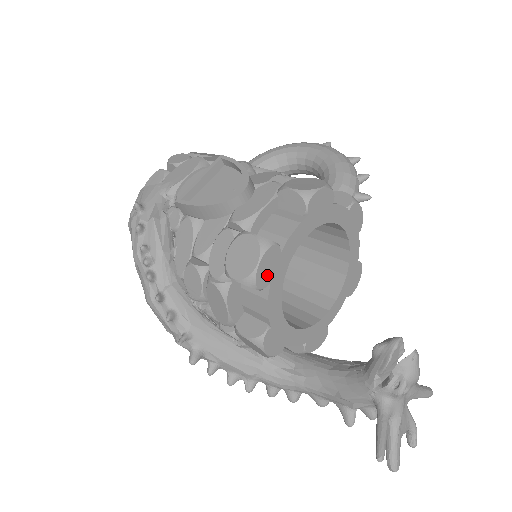
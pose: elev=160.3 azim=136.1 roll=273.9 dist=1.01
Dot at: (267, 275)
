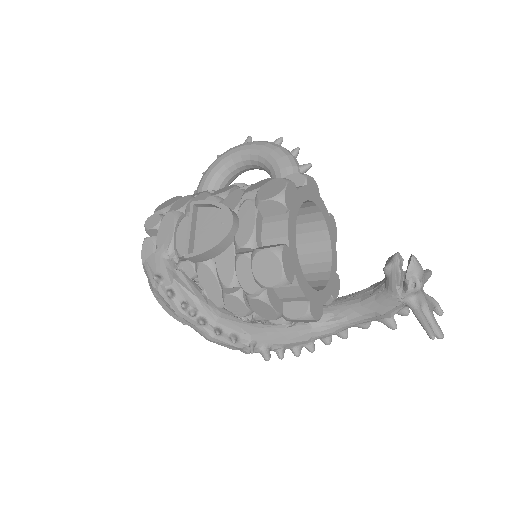
Dot at: (290, 270)
